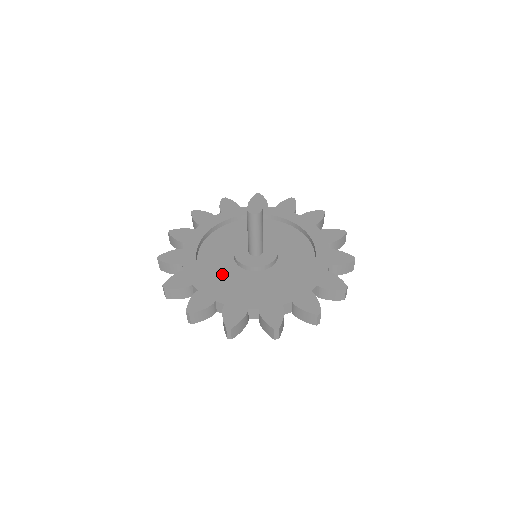
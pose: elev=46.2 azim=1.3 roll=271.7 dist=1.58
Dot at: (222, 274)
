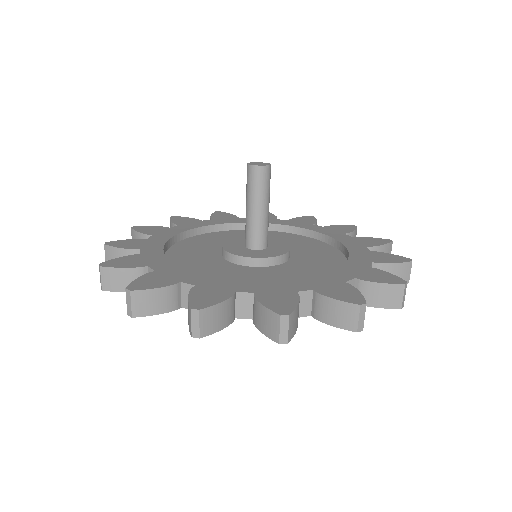
Dot at: (192, 257)
